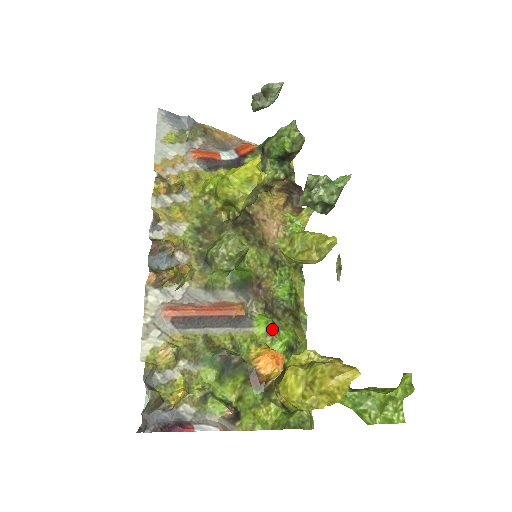
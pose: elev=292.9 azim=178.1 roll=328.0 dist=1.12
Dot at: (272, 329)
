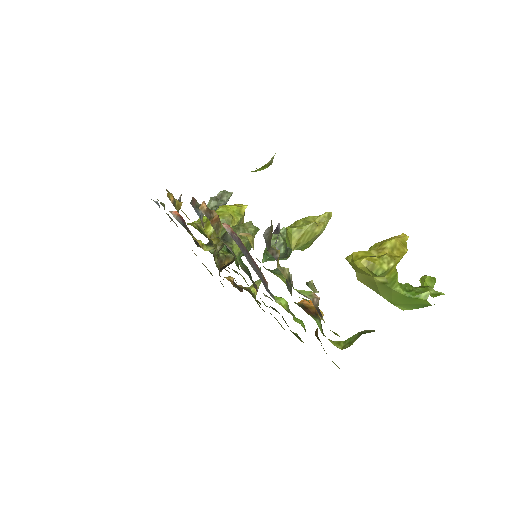
Dot at: (288, 307)
